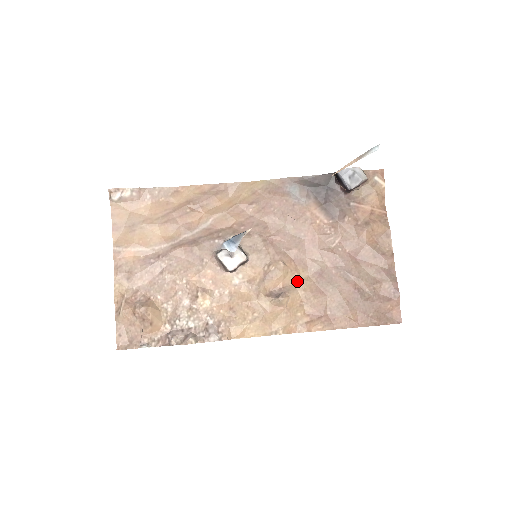
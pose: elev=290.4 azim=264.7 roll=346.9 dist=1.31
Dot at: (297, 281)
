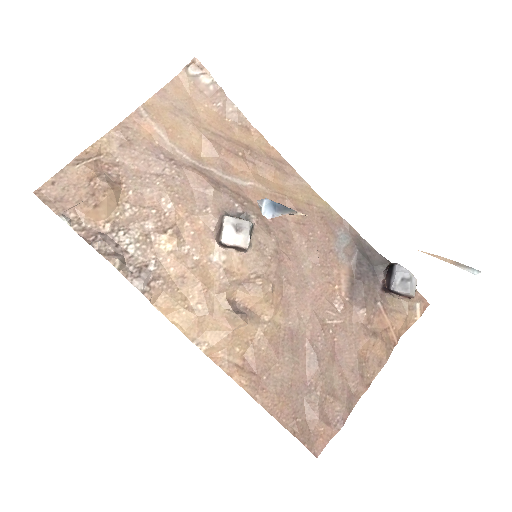
Dot at: (267, 318)
